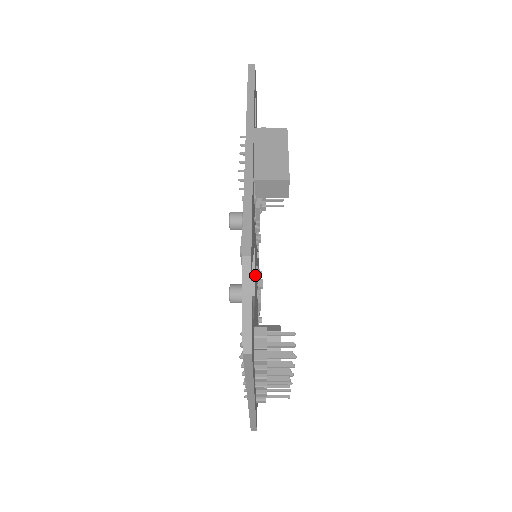
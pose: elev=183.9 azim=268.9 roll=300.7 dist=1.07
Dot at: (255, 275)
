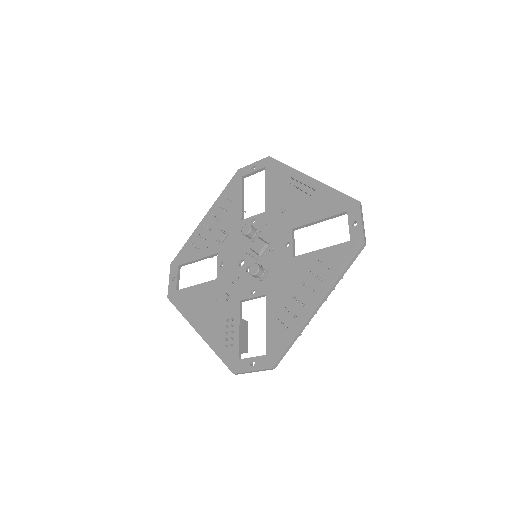
Dot at: (286, 251)
